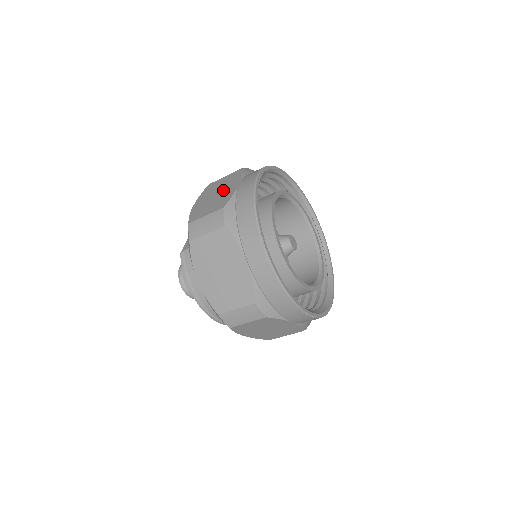
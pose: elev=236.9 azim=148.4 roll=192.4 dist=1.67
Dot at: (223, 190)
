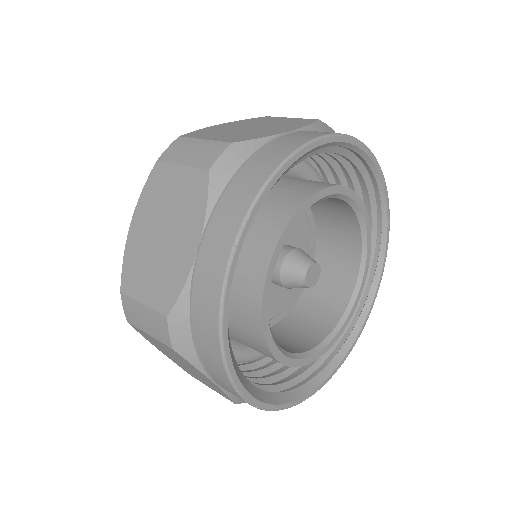
Dot at: (266, 127)
